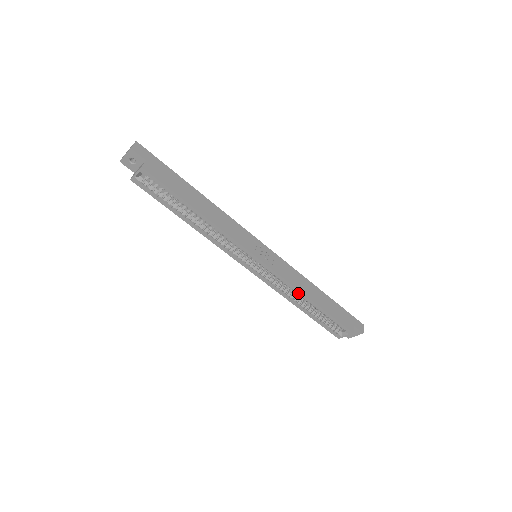
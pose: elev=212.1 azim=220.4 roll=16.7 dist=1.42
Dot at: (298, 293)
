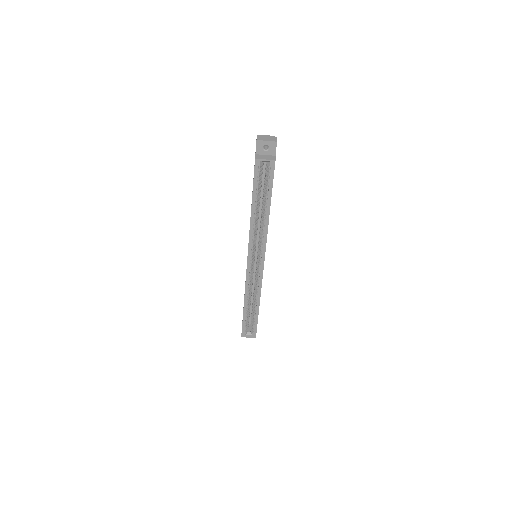
Dot at: (258, 295)
